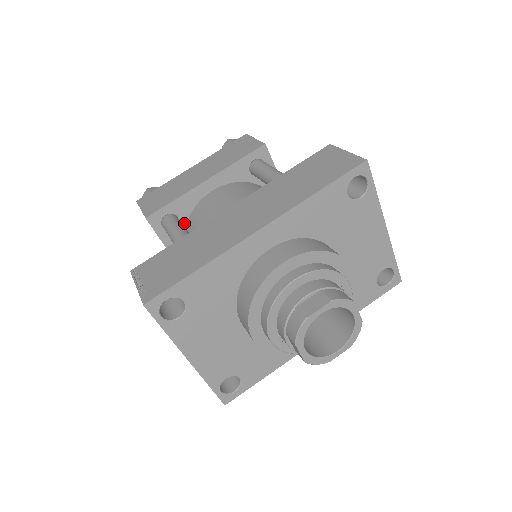
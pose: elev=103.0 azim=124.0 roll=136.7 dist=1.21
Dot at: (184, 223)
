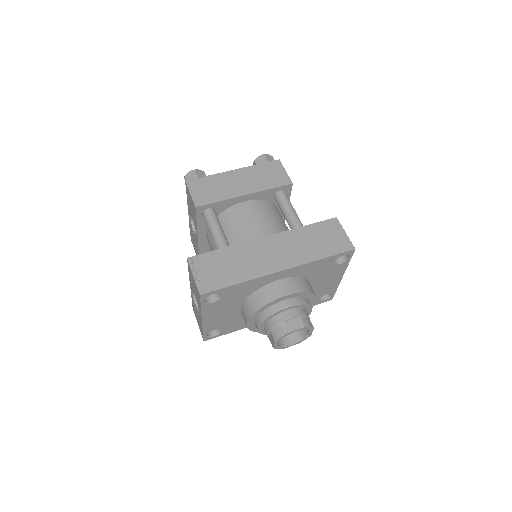
Dot at: (217, 214)
